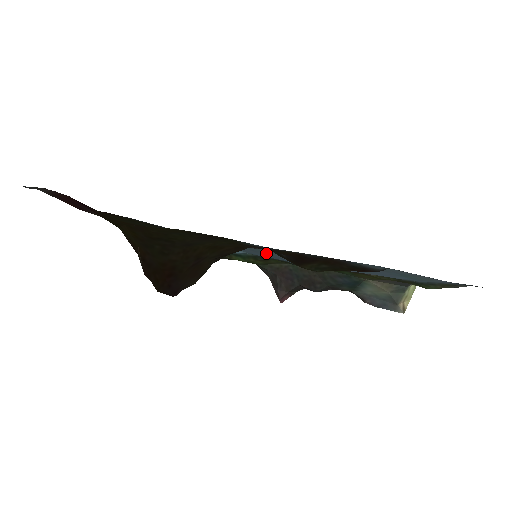
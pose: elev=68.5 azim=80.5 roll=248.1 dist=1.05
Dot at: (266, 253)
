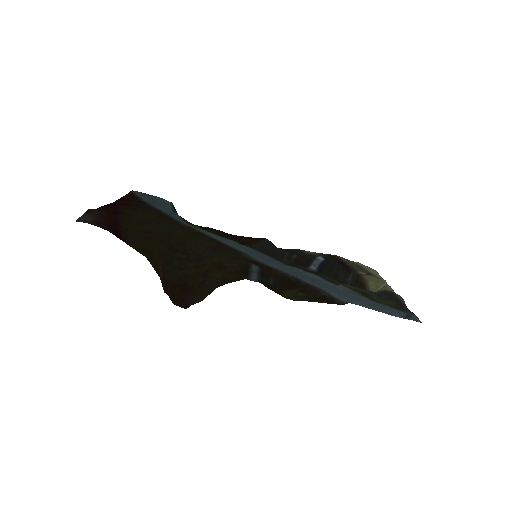
Dot at: (264, 257)
